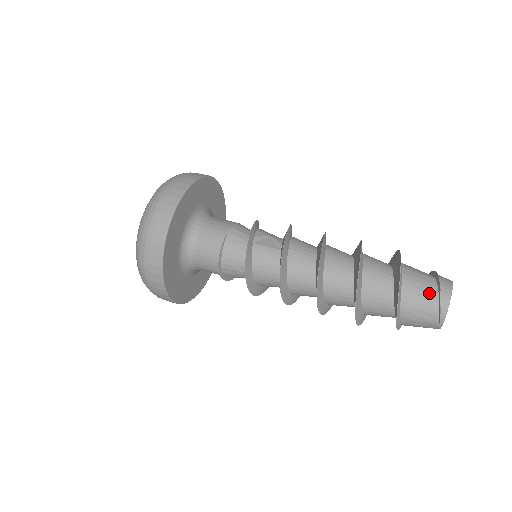
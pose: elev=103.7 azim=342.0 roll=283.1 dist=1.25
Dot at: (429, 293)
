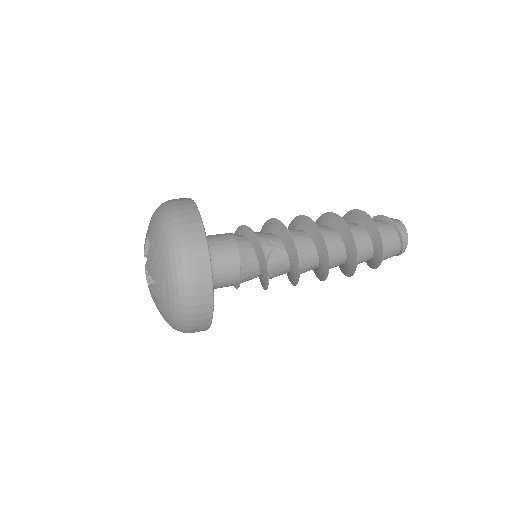
Dot at: (396, 248)
